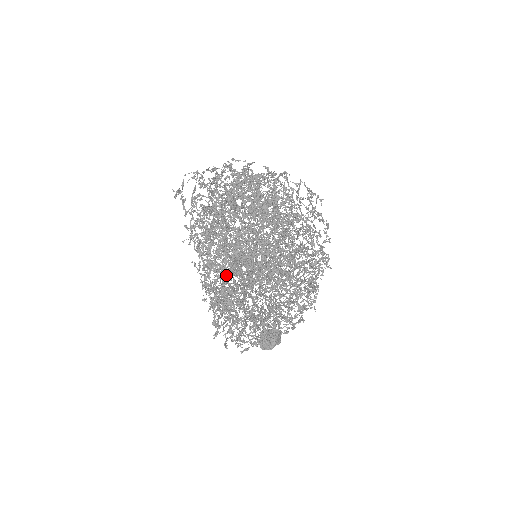
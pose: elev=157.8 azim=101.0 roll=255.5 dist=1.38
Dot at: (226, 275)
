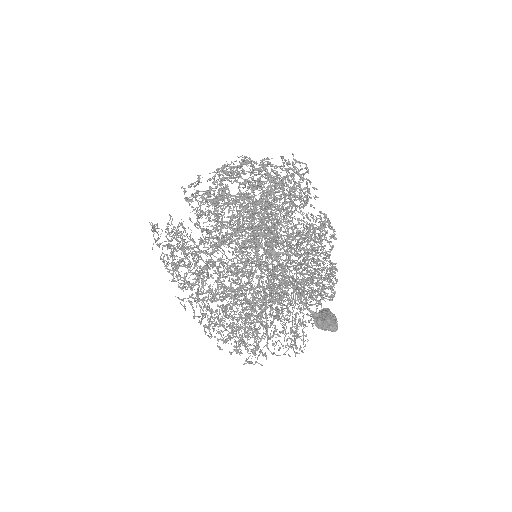
Dot at: (266, 211)
